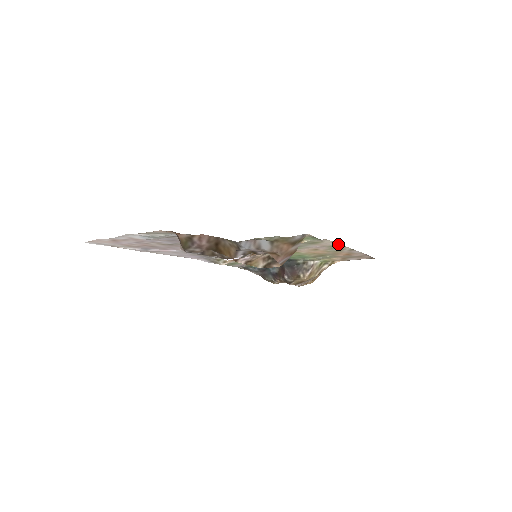
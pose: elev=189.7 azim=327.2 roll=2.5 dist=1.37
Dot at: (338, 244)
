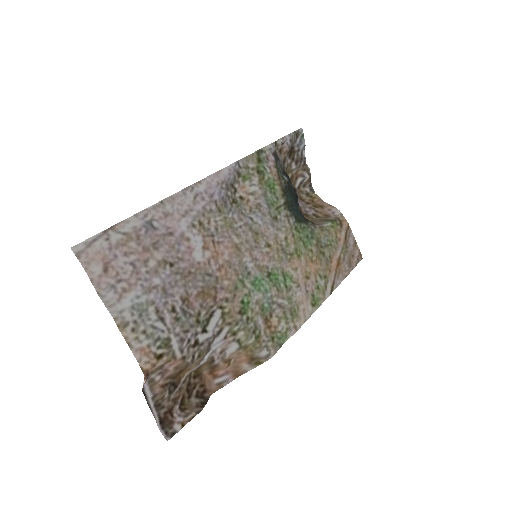
Dot at: (314, 311)
